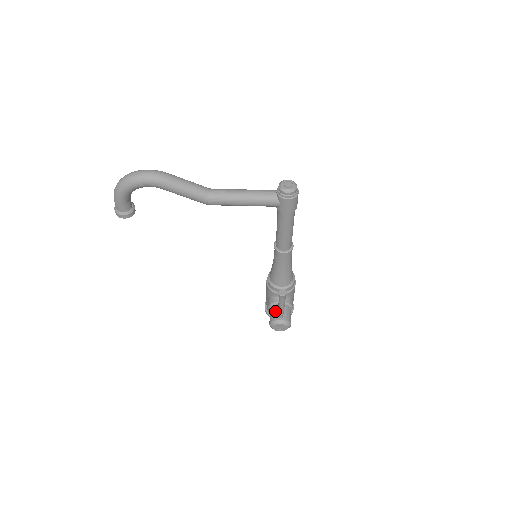
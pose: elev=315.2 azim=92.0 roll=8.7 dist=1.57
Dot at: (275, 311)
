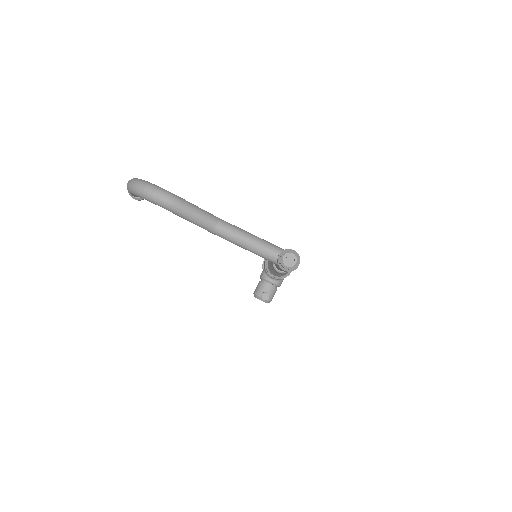
Dot at: (262, 287)
